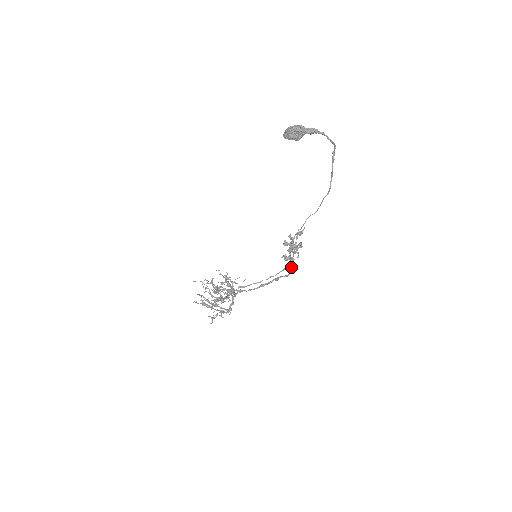
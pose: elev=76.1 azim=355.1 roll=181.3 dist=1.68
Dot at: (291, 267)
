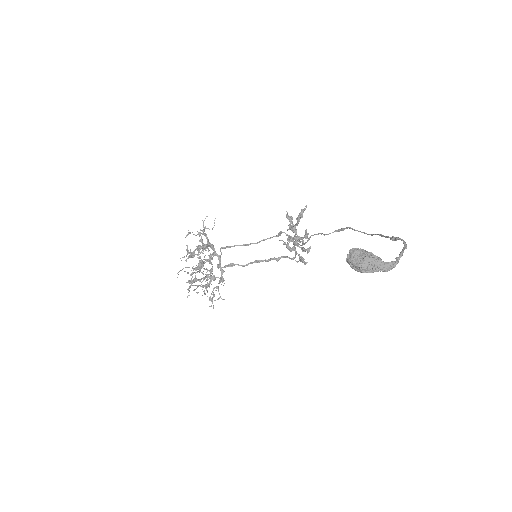
Dot at: occluded
